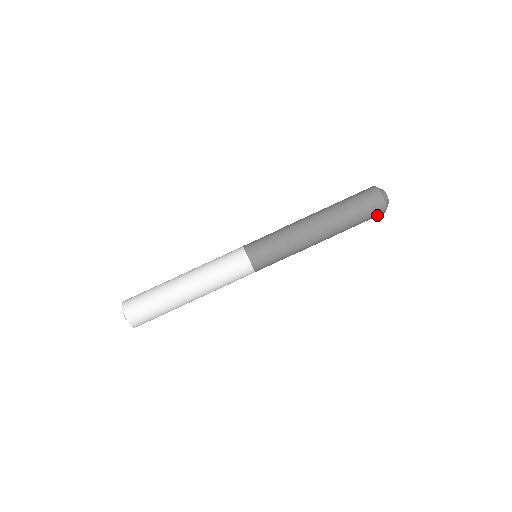
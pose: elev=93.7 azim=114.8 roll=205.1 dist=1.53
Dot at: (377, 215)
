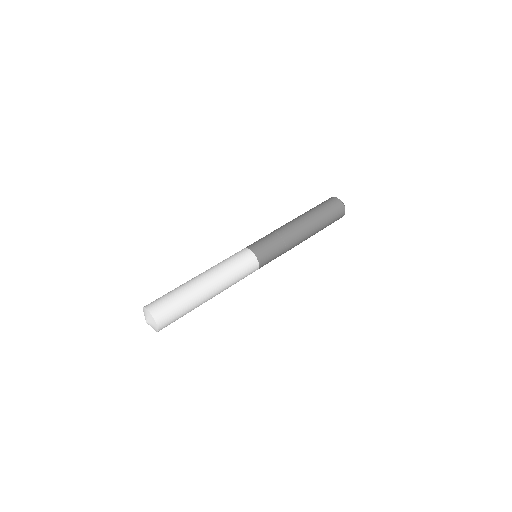
Dot at: occluded
